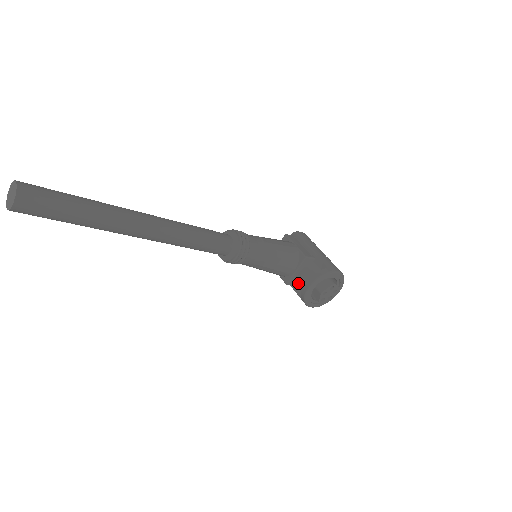
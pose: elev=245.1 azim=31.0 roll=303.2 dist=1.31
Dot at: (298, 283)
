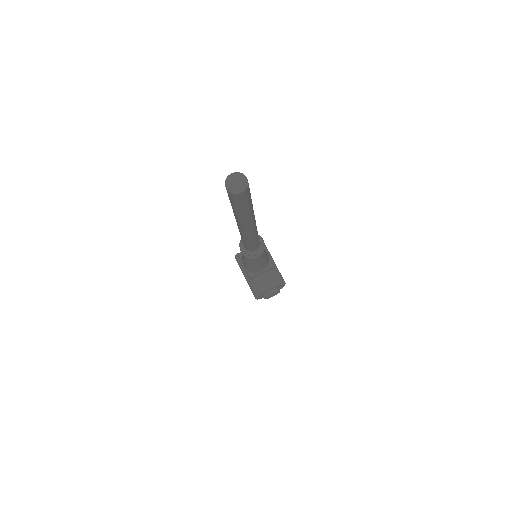
Dot at: (257, 280)
